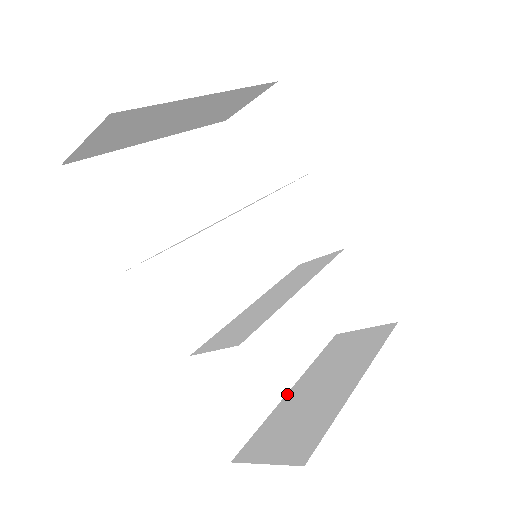
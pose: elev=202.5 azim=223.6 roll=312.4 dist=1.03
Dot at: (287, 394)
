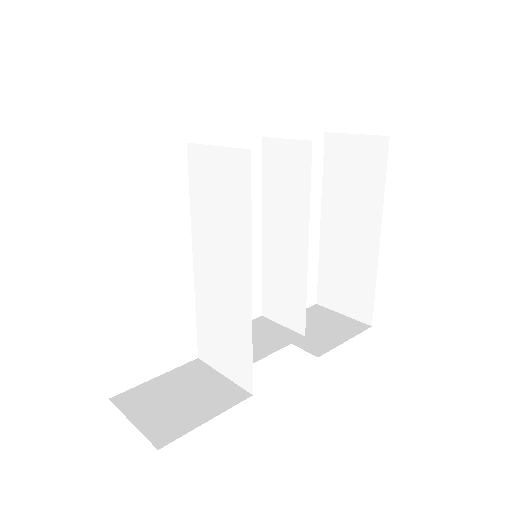
Dot at: (320, 234)
